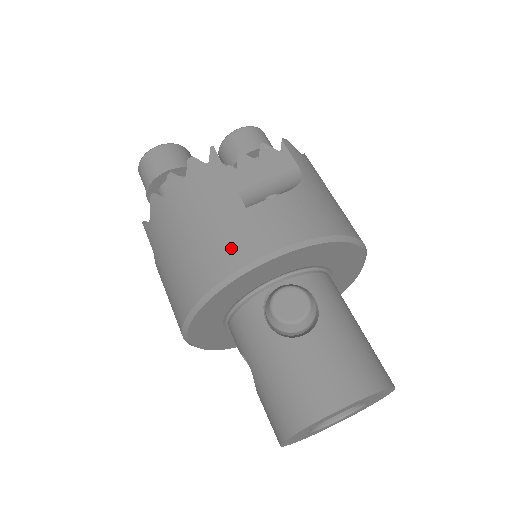
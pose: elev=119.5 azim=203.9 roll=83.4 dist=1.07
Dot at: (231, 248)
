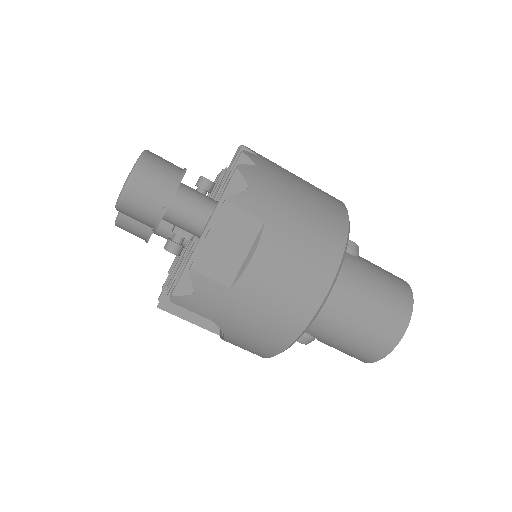
Dot at: occluded
